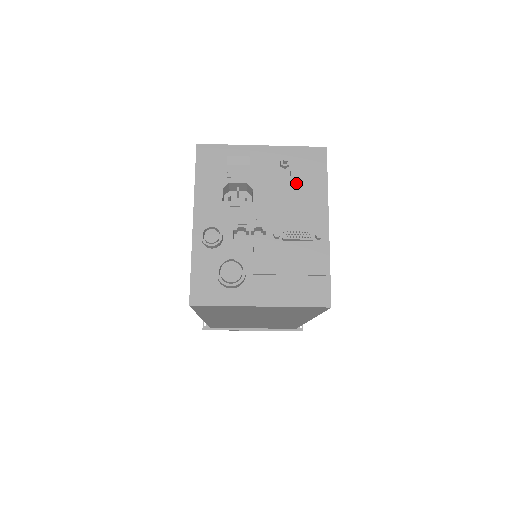
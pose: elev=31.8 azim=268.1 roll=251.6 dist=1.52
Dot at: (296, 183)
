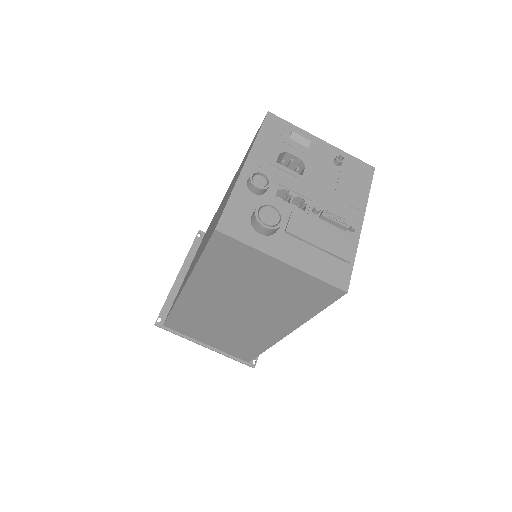
Dot at: (343, 180)
